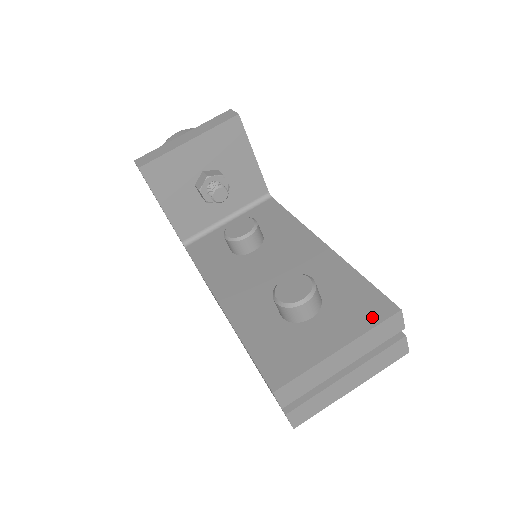
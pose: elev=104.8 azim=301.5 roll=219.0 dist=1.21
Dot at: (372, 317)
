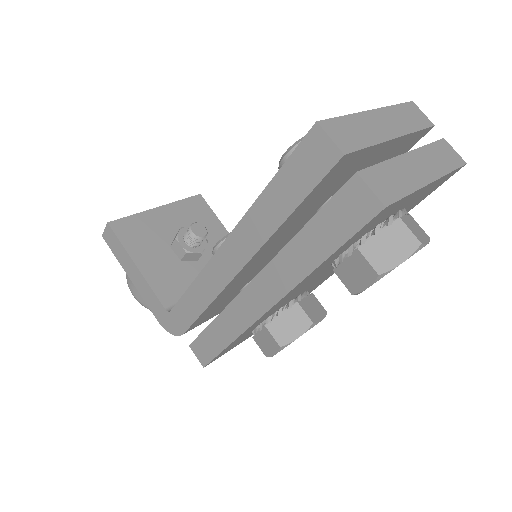
Dot at: occluded
